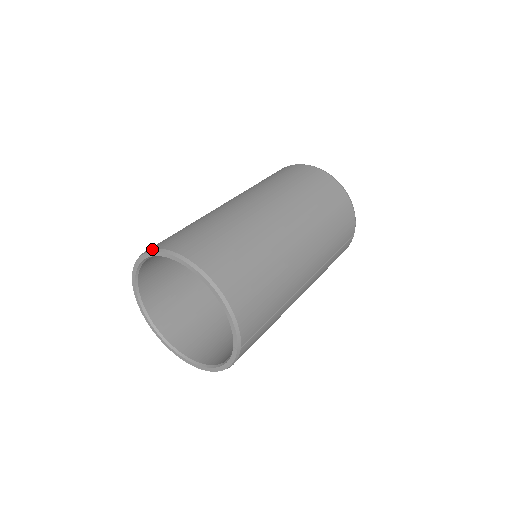
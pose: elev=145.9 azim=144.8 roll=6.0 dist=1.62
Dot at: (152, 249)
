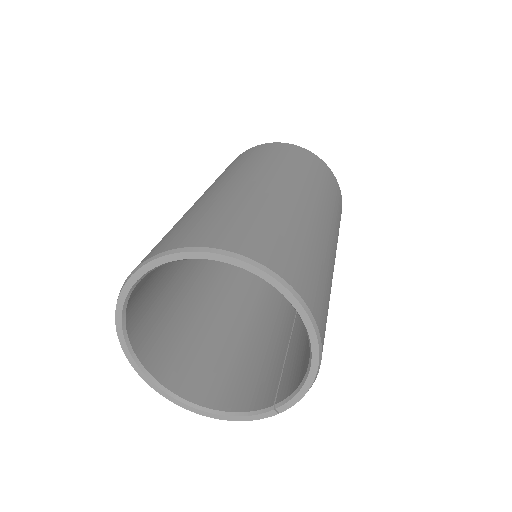
Dot at: (241, 255)
